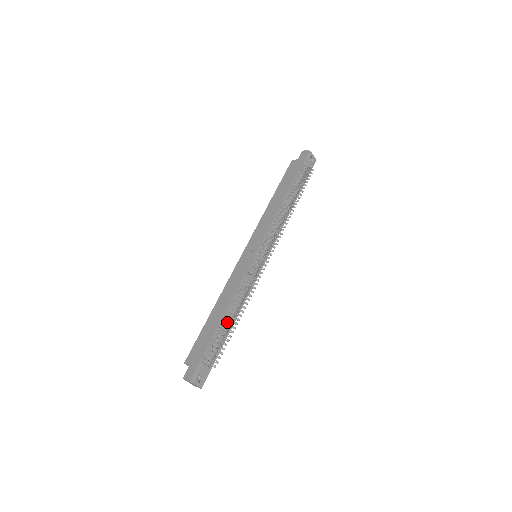
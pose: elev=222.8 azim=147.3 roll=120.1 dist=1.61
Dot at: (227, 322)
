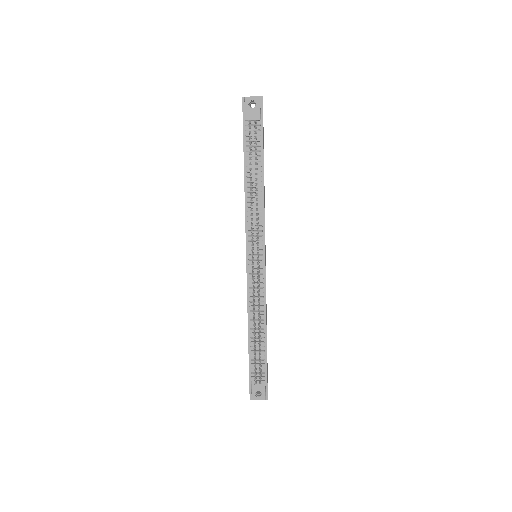
Dot at: (256, 338)
